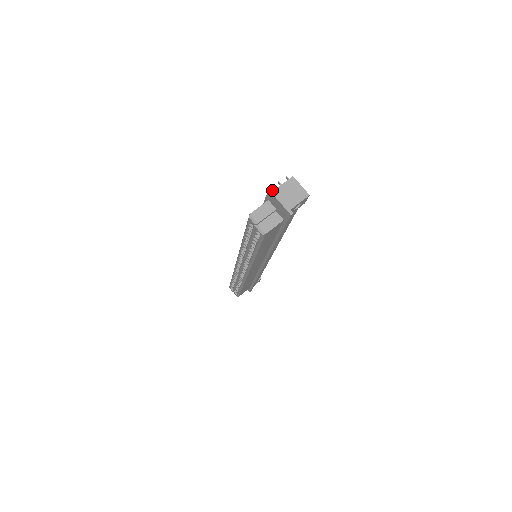
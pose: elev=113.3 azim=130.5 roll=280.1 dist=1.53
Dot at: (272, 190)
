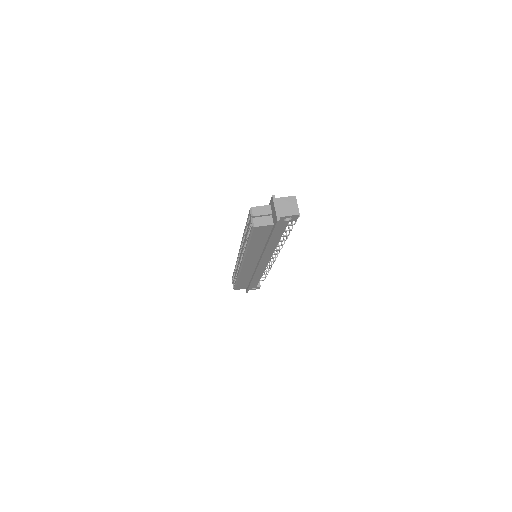
Dot at: (274, 197)
